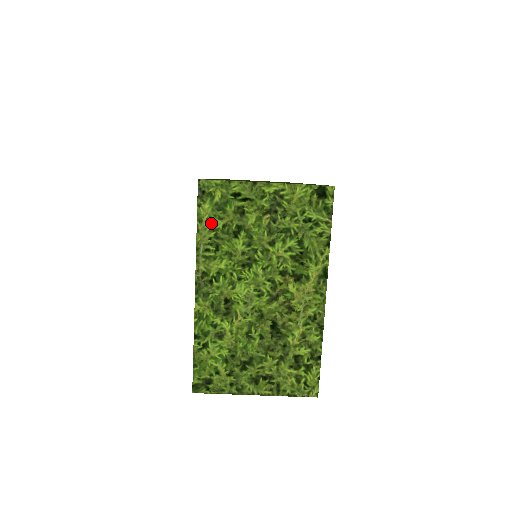
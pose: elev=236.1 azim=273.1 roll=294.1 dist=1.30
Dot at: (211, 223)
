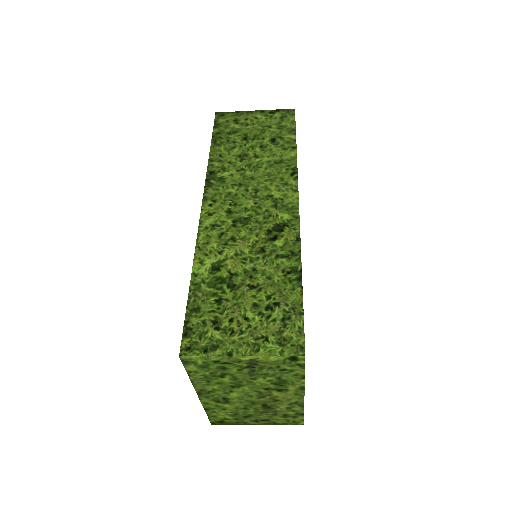
Dot at: (199, 373)
